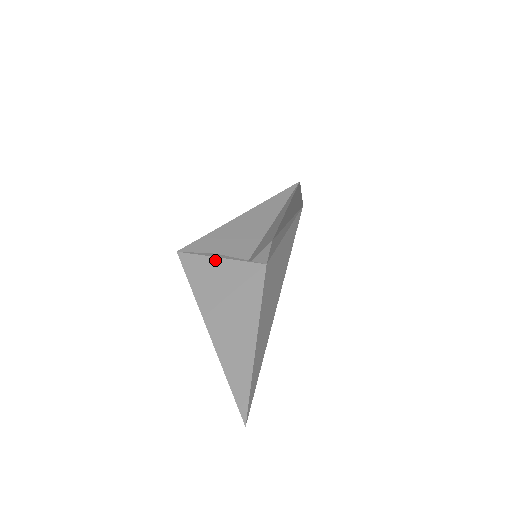
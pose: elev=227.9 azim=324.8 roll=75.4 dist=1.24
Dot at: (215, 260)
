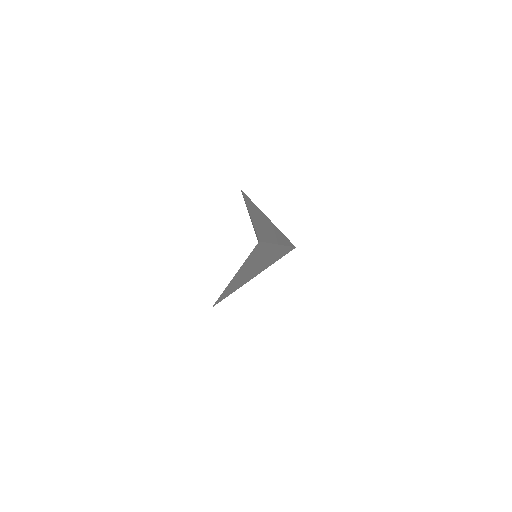
Dot at: (233, 278)
